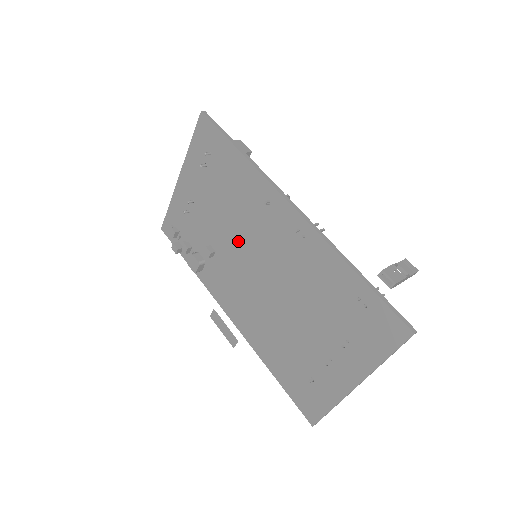
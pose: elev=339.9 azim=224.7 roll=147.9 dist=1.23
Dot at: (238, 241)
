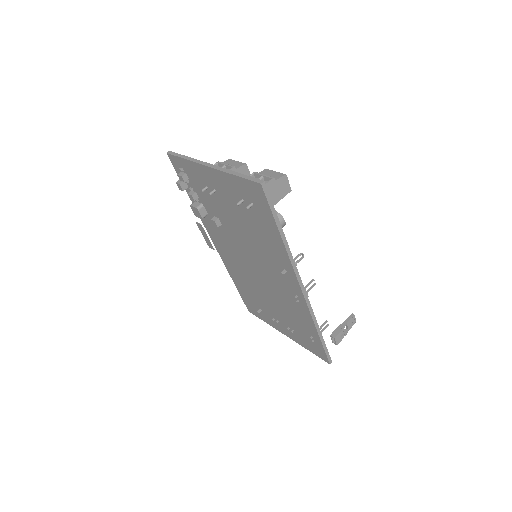
Dot at: (246, 246)
